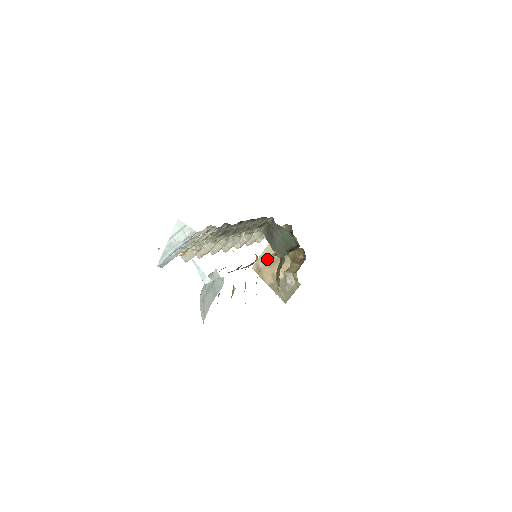
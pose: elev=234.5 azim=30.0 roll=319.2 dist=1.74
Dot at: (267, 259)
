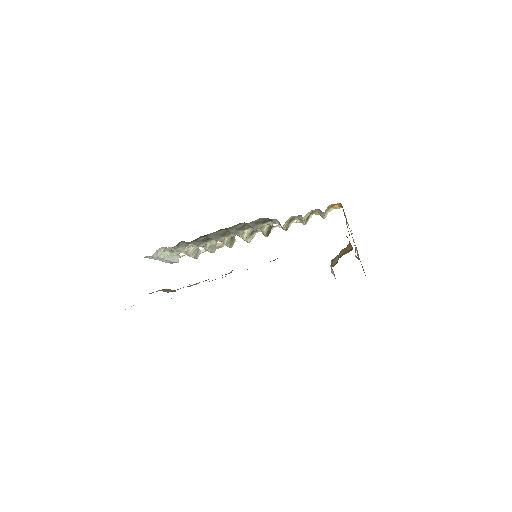
Dot at: occluded
